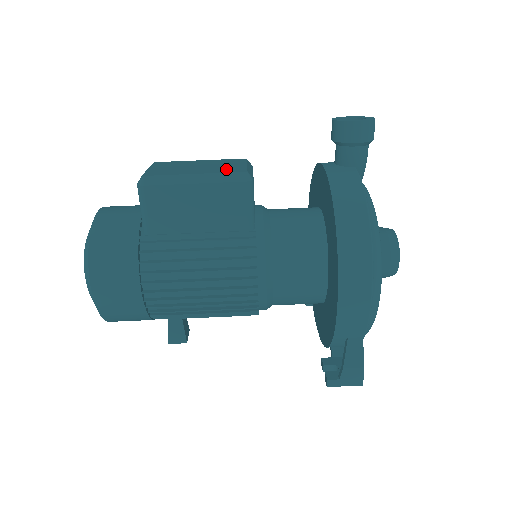
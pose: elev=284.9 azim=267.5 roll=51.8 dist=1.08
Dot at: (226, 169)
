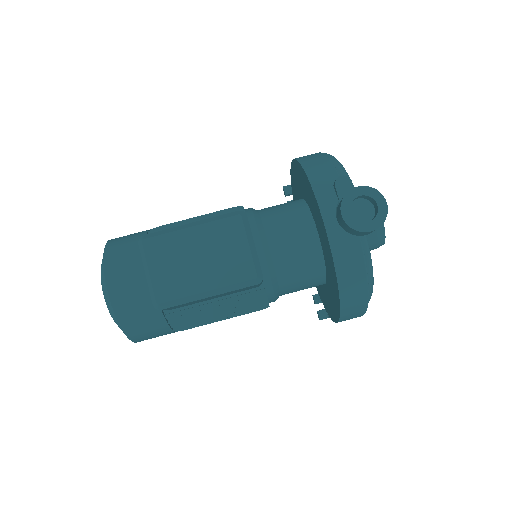
Dot at: (233, 270)
